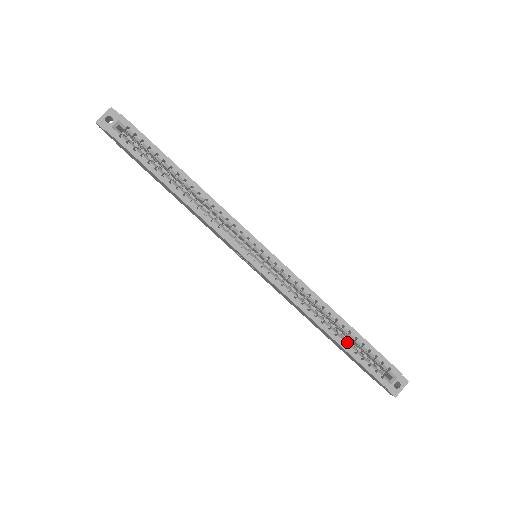
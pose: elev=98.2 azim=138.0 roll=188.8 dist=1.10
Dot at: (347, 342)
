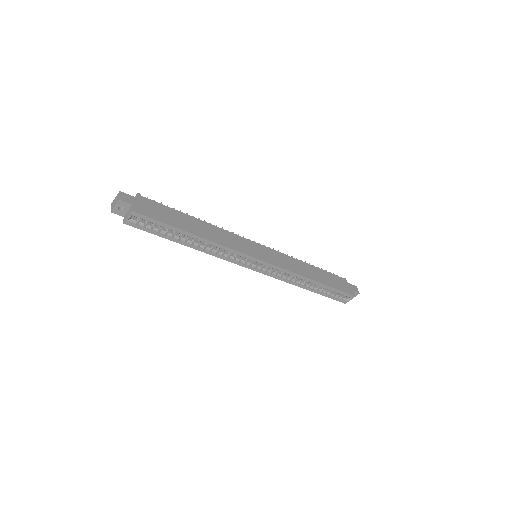
Dot at: (320, 290)
